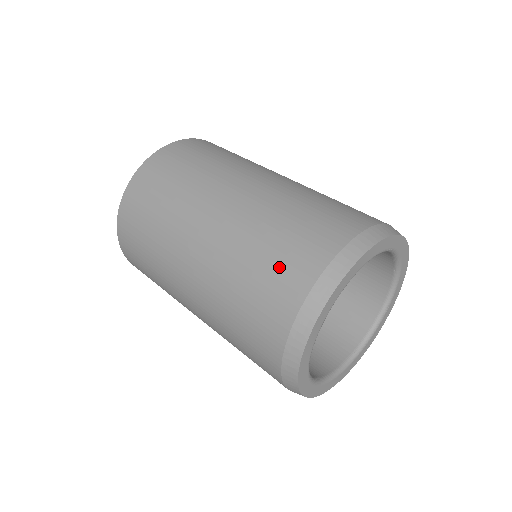
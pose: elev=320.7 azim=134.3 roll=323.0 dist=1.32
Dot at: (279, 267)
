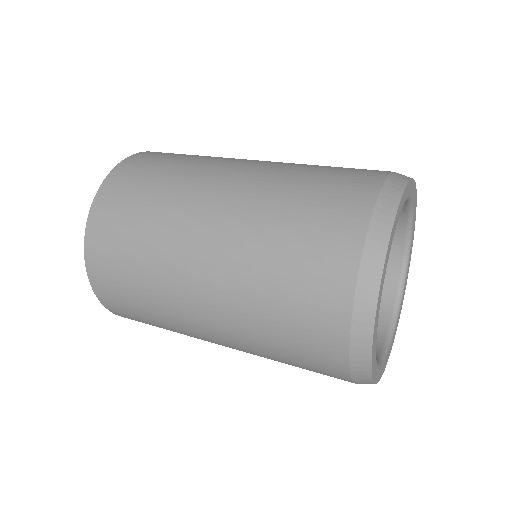
Dot at: (320, 220)
